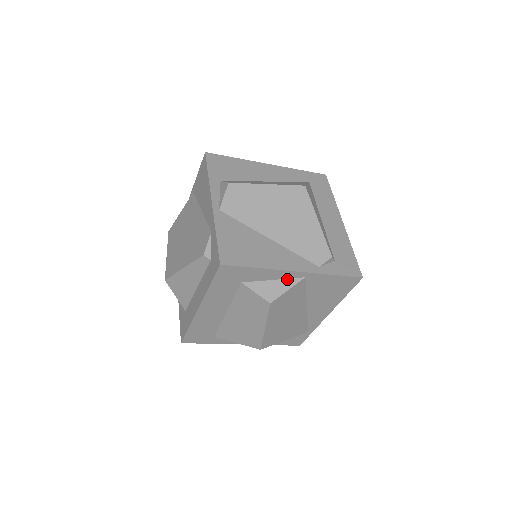
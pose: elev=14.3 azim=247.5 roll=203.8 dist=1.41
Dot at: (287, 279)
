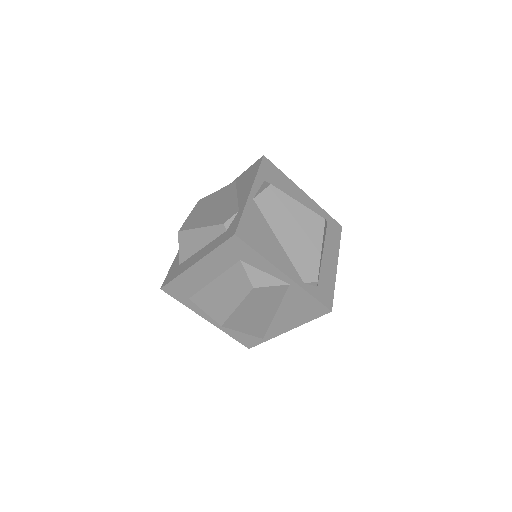
Dot at: (275, 278)
